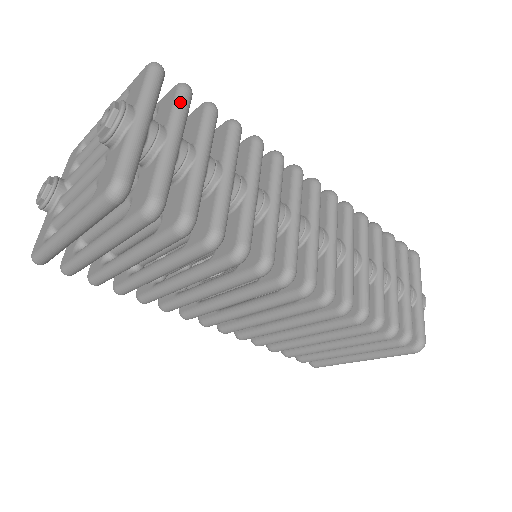
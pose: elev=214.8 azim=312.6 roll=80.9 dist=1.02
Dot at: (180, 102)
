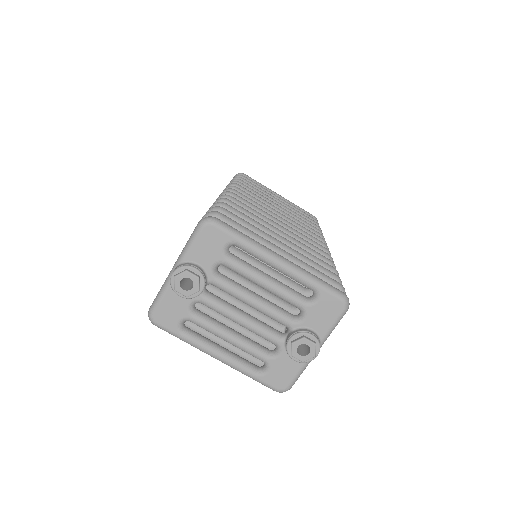
Dot at: occluded
